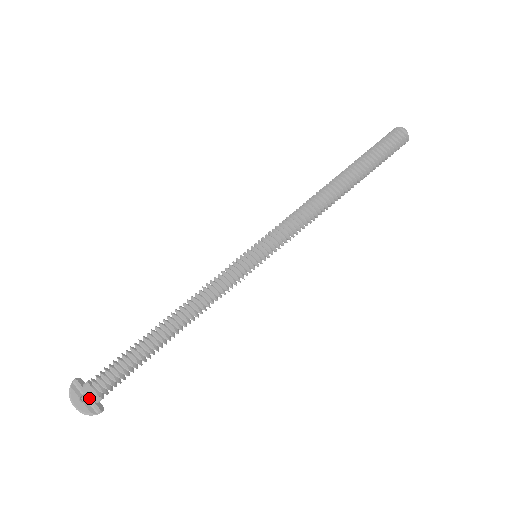
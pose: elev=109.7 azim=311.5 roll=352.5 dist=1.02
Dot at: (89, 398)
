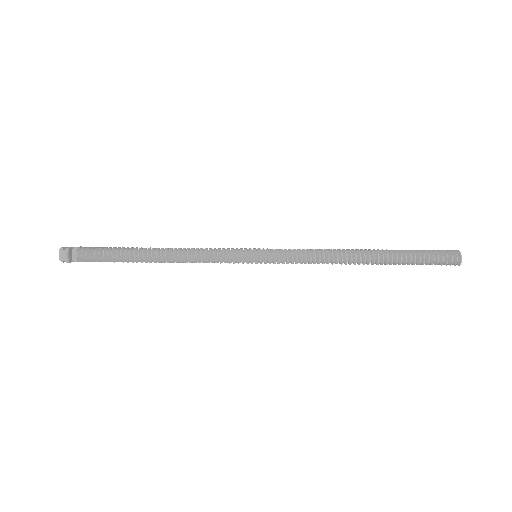
Dot at: (73, 247)
